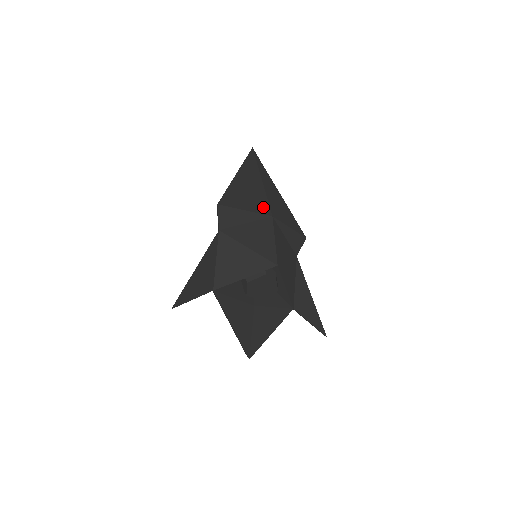
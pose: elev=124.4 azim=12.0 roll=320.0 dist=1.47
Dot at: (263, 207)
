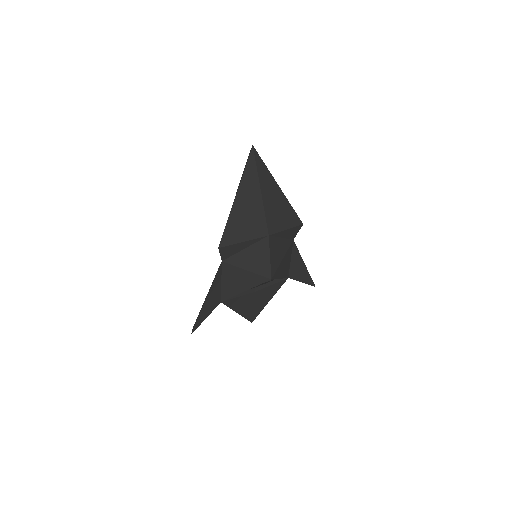
Dot at: (260, 228)
